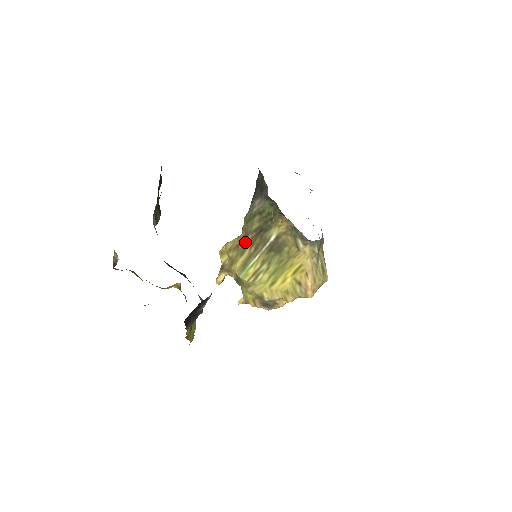
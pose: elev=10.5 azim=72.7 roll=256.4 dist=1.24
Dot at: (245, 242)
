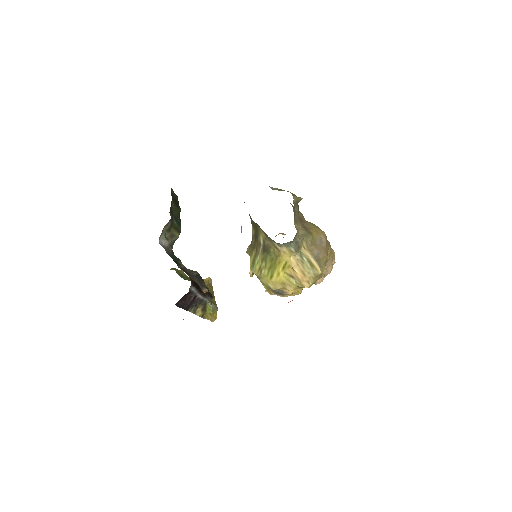
Dot at: (252, 245)
